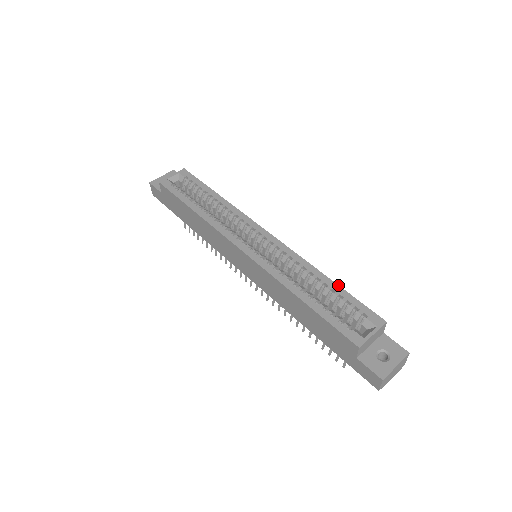
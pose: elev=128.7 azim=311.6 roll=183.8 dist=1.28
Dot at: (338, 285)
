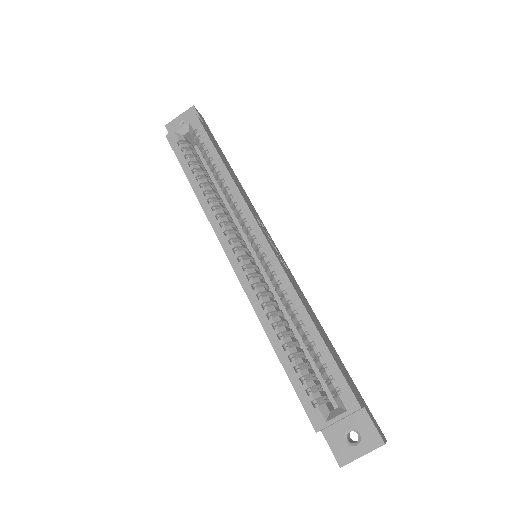
Dot at: (322, 338)
